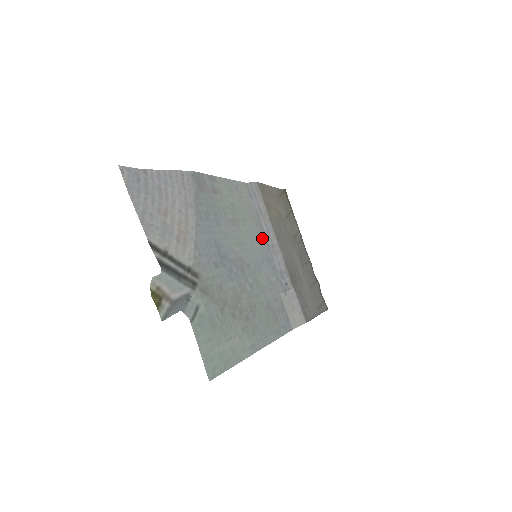
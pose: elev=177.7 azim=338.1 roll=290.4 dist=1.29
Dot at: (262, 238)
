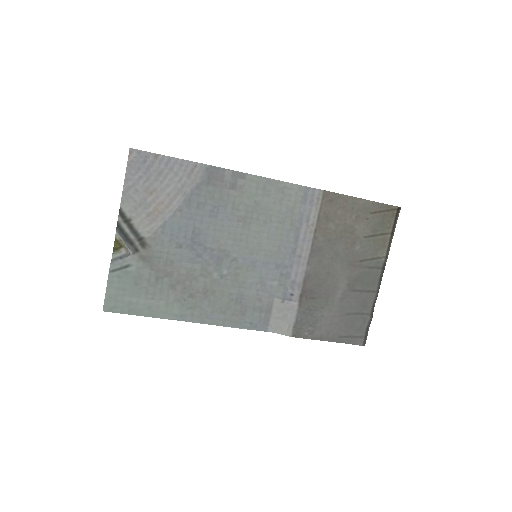
Dot at: (288, 244)
